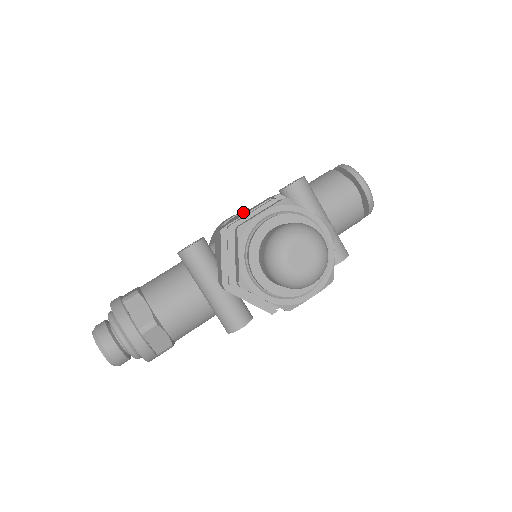
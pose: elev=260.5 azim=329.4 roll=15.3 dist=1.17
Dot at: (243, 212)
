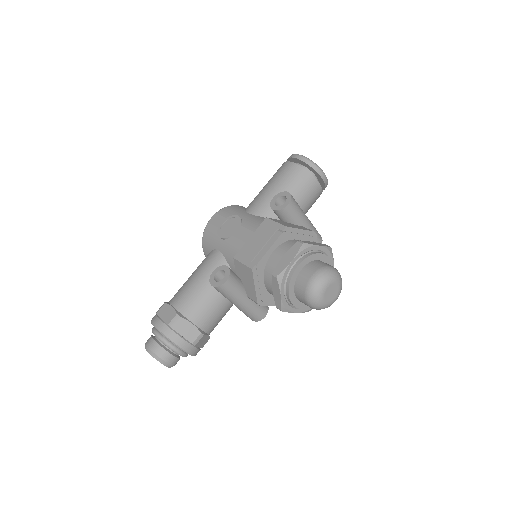
Dot at: (246, 231)
